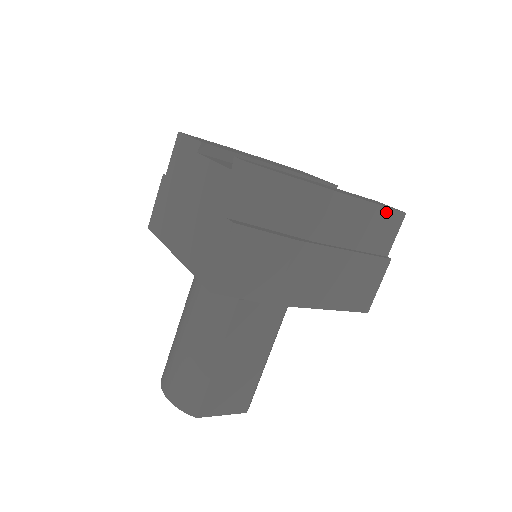
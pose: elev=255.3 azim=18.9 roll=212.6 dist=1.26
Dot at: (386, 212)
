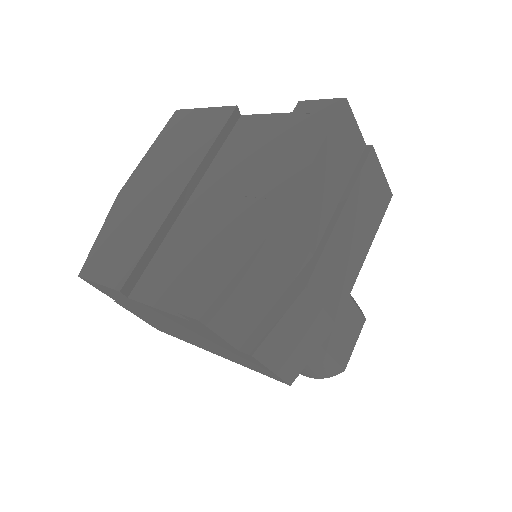
Dot at: (332, 133)
